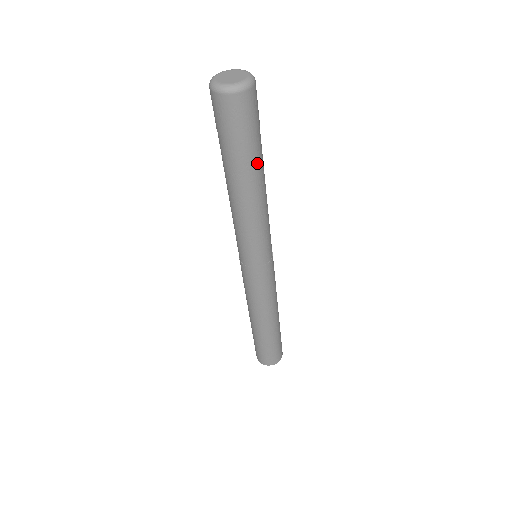
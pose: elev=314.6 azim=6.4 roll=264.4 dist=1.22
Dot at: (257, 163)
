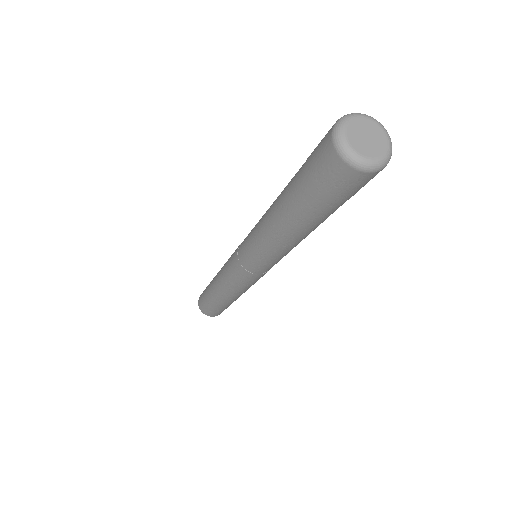
Dot at: (324, 219)
